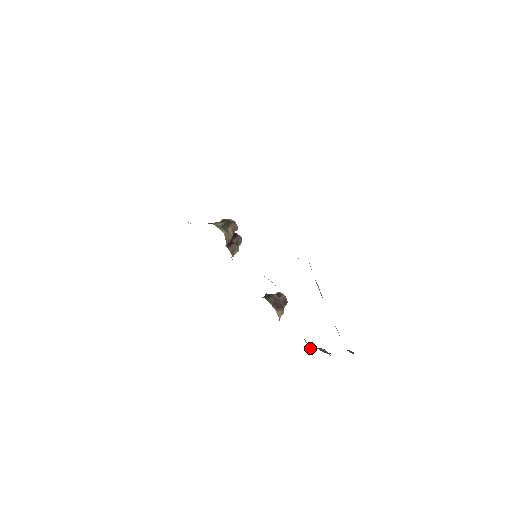
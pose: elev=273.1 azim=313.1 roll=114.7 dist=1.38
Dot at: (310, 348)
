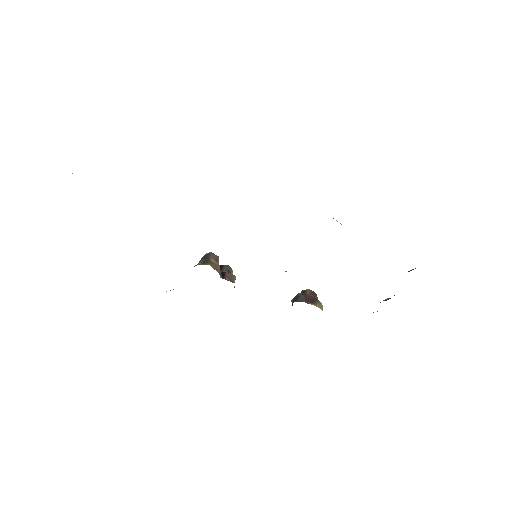
Dot at: (373, 312)
